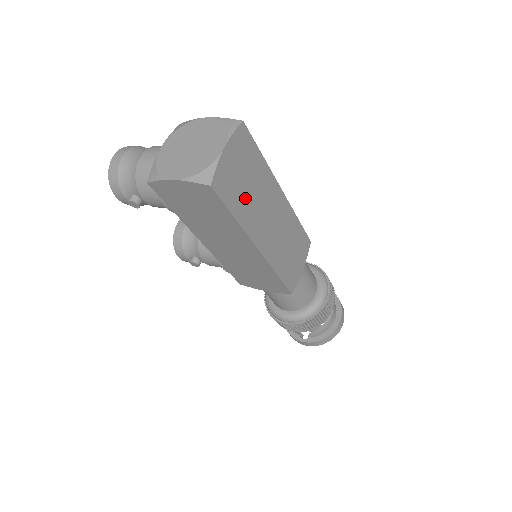
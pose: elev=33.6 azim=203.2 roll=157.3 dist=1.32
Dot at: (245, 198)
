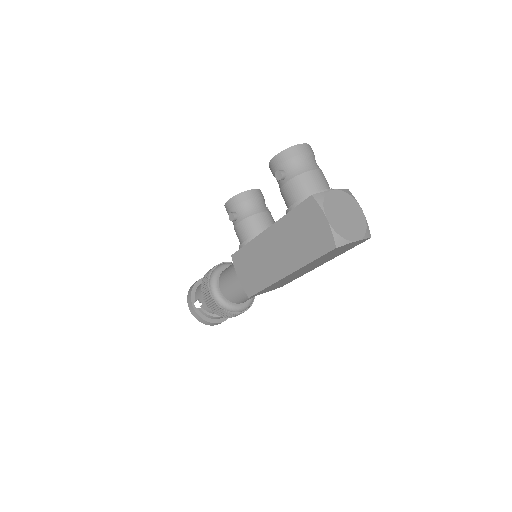
Dot at: (323, 258)
